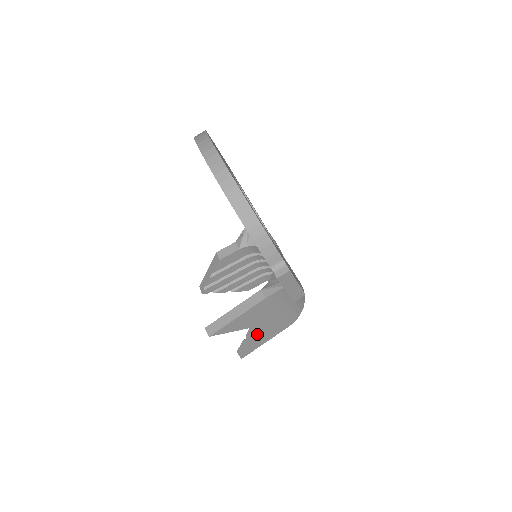
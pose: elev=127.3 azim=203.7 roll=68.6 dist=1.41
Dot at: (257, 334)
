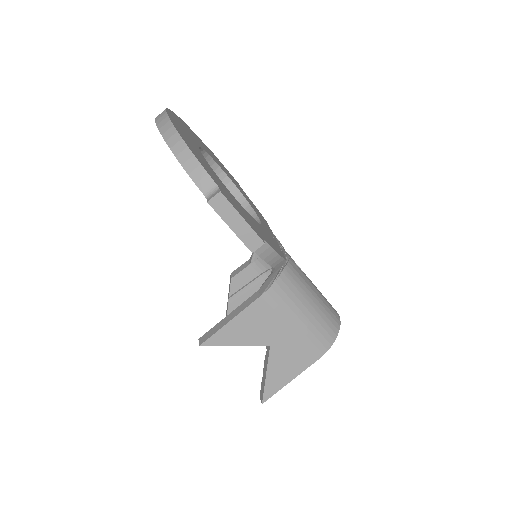
Dot at: (271, 361)
